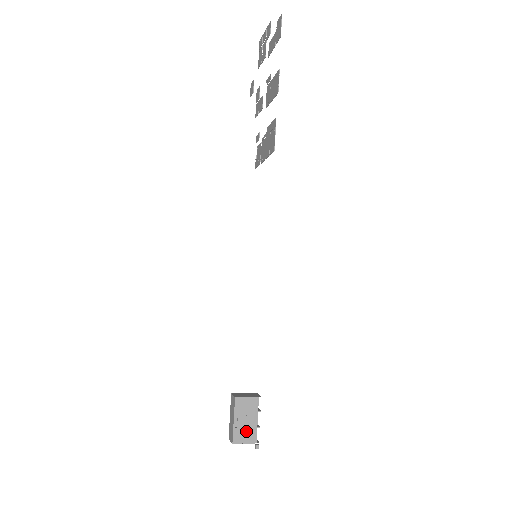
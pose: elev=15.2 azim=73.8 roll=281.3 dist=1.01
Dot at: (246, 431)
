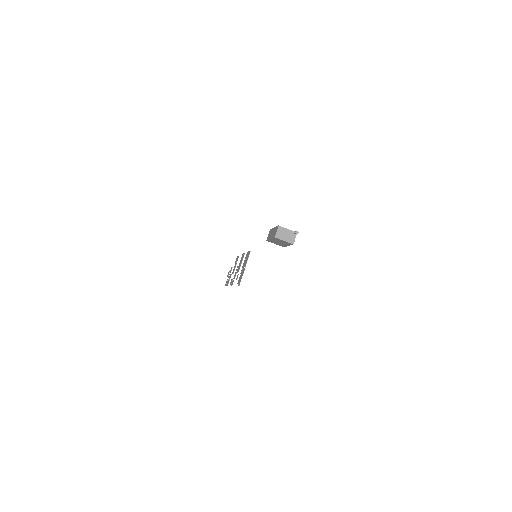
Dot at: occluded
